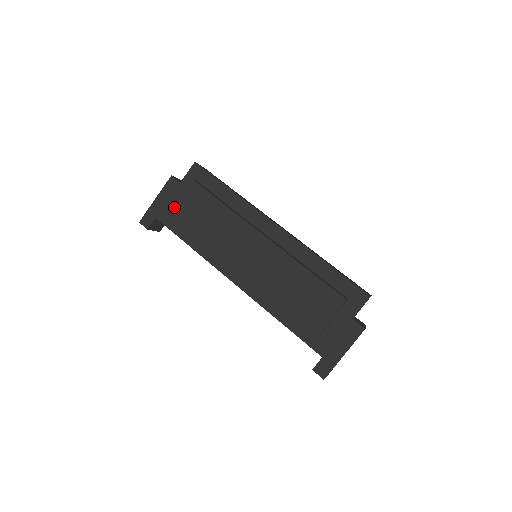
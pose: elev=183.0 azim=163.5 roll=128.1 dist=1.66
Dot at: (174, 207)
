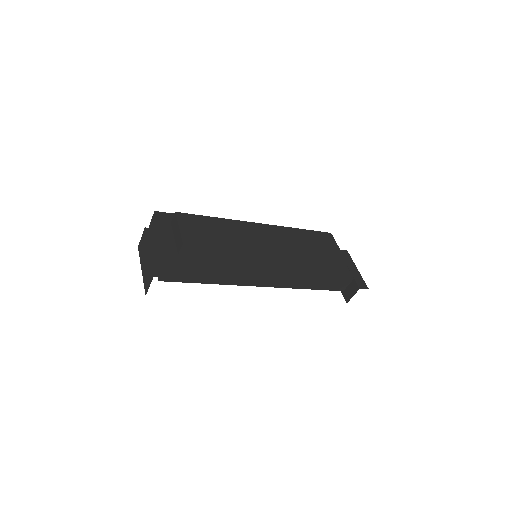
Dot at: (185, 236)
